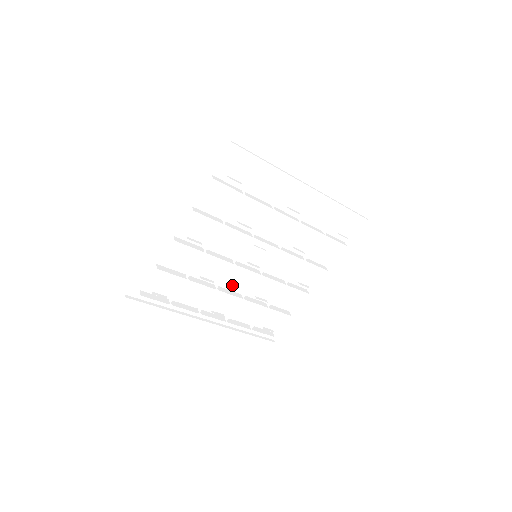
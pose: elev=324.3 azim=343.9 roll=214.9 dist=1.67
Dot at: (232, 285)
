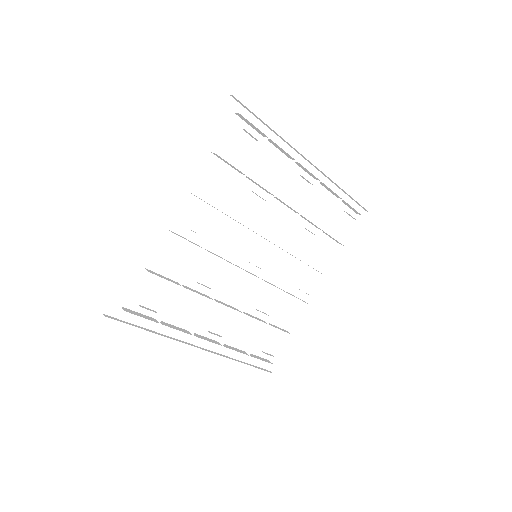
Dot at: (228, 297)
